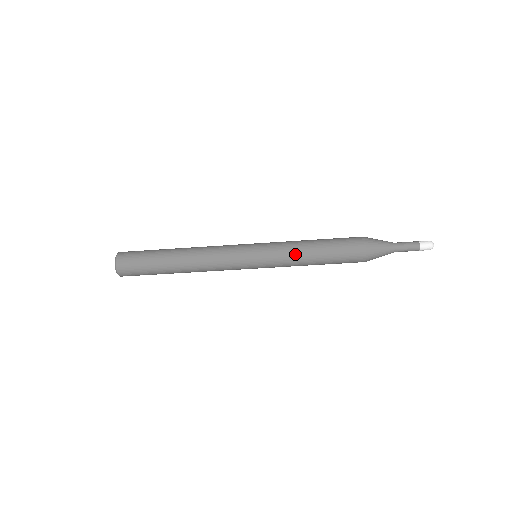
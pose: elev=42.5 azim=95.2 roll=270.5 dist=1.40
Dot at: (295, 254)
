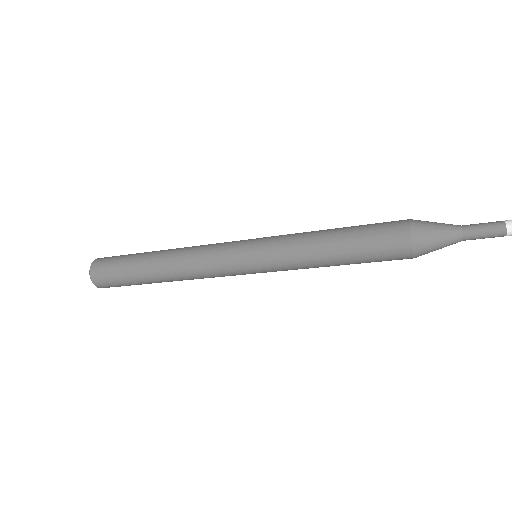
Dot at: (303, 241)
